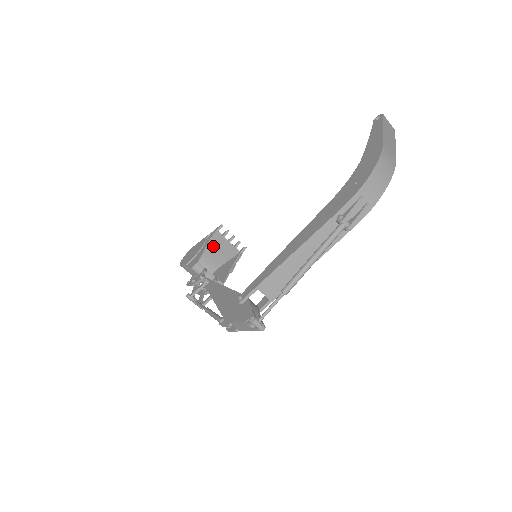
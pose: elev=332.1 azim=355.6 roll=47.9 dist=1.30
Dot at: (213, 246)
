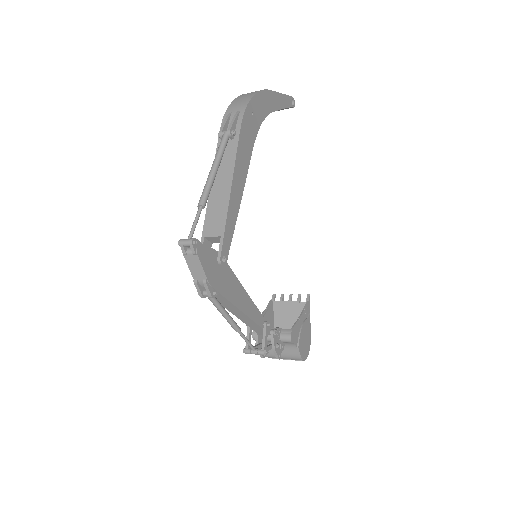
Dot at: (284, 320)
